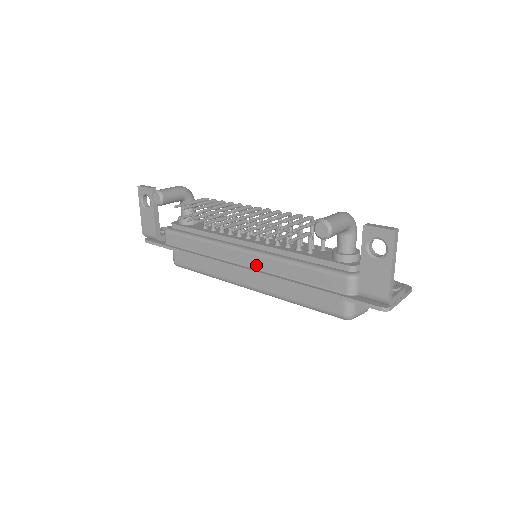
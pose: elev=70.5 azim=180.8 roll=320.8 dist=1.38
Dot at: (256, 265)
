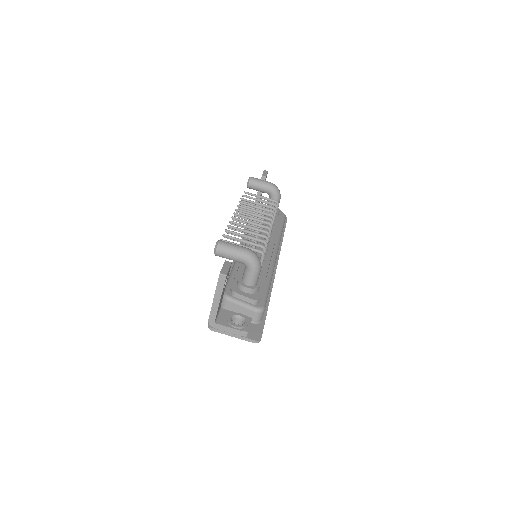
Dot at: occluded
